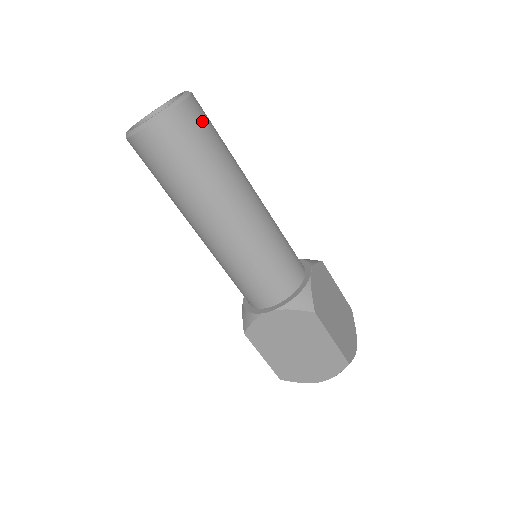
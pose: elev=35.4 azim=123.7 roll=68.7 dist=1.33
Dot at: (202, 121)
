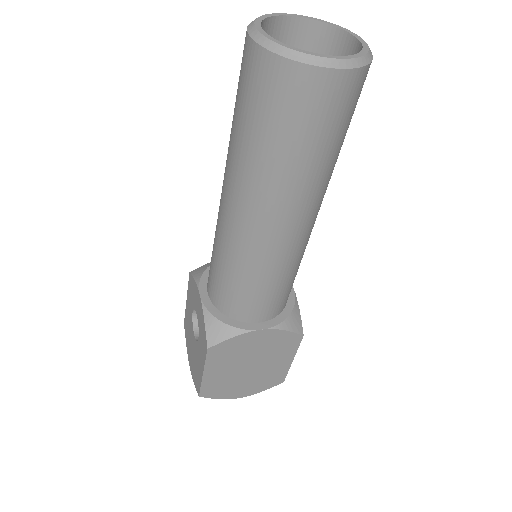
Dot at: occluded
